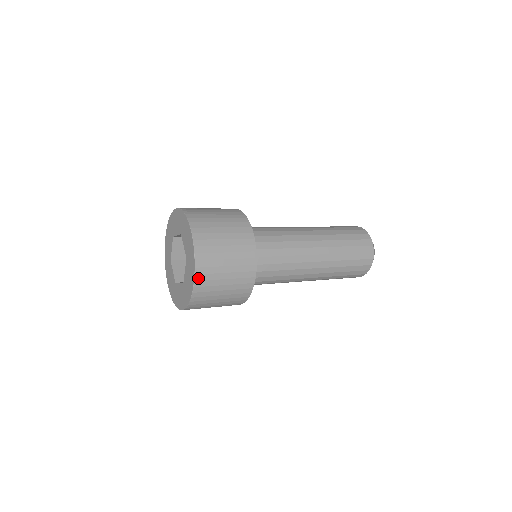
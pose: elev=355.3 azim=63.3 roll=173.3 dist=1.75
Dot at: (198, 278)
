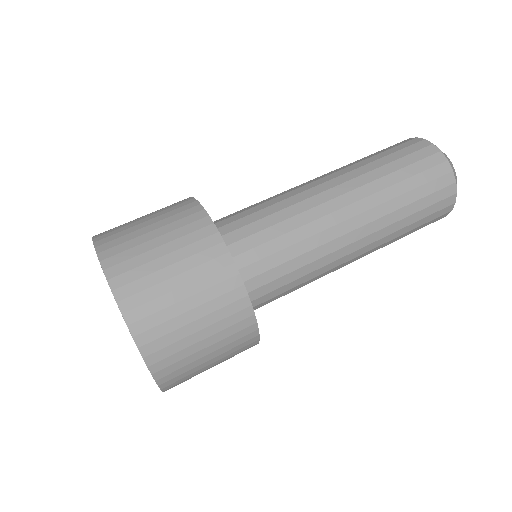
Dot at: (156, 368)
